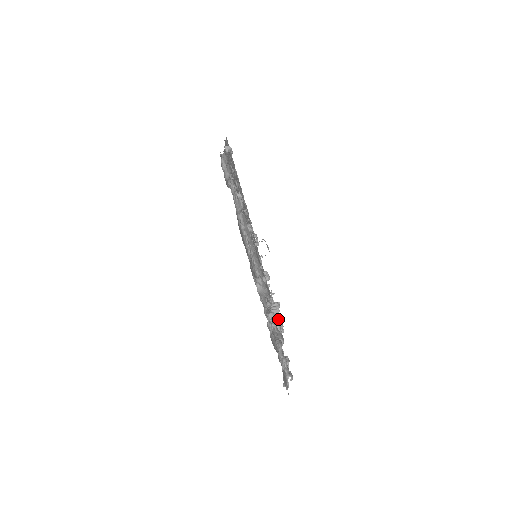
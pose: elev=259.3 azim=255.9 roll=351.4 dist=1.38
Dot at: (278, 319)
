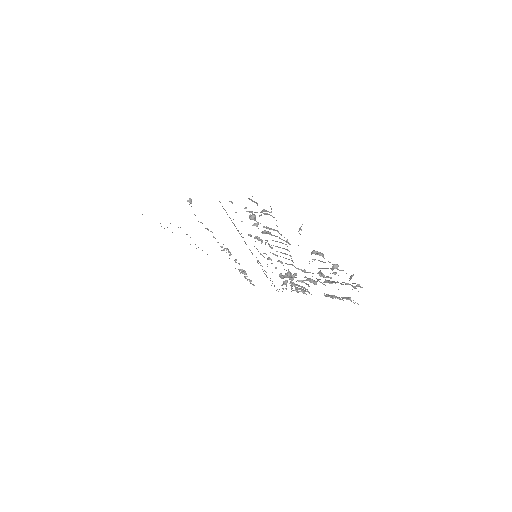
Dot at: occluded
